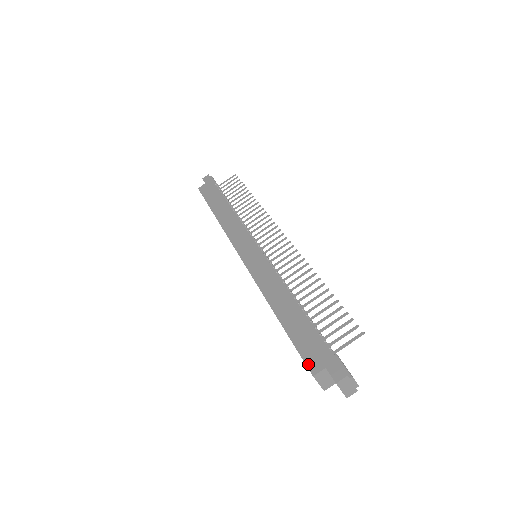
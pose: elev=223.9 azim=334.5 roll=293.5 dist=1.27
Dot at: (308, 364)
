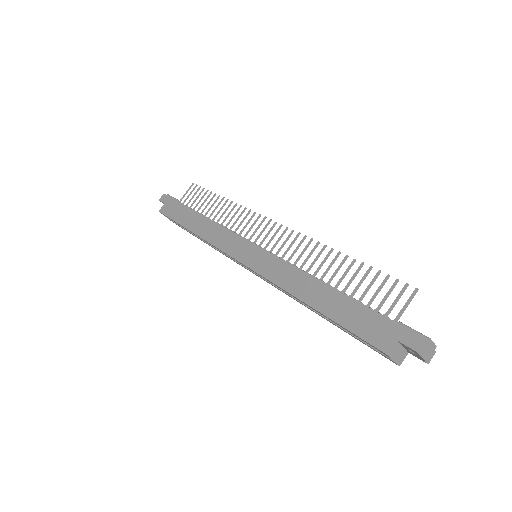
Dot at: (375, 344)
